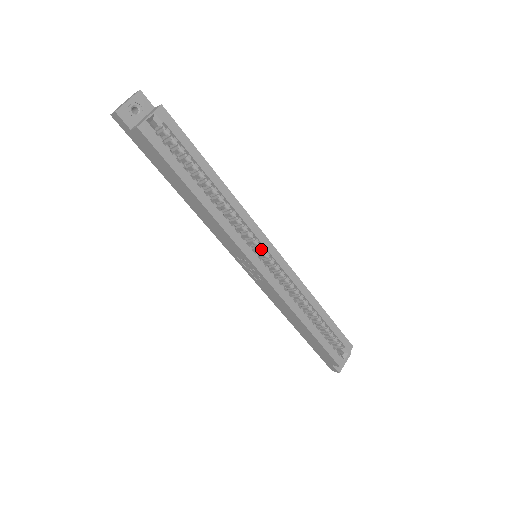
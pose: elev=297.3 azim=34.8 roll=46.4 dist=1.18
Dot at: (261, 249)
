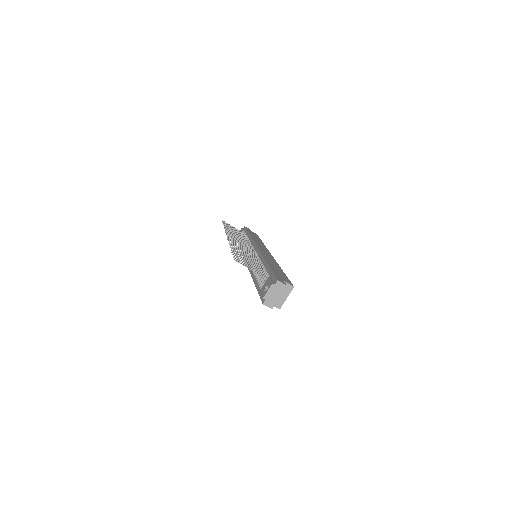
Dot at: occluded
